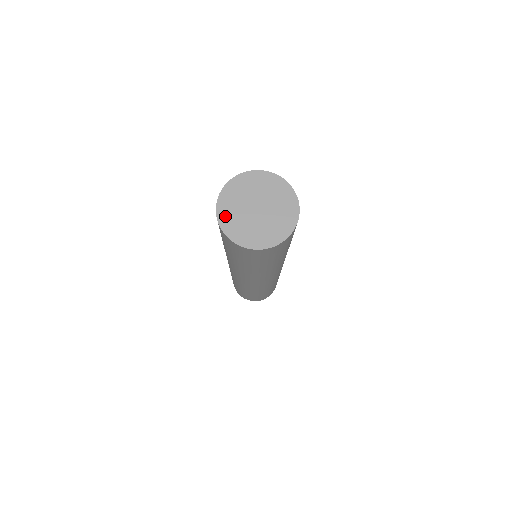
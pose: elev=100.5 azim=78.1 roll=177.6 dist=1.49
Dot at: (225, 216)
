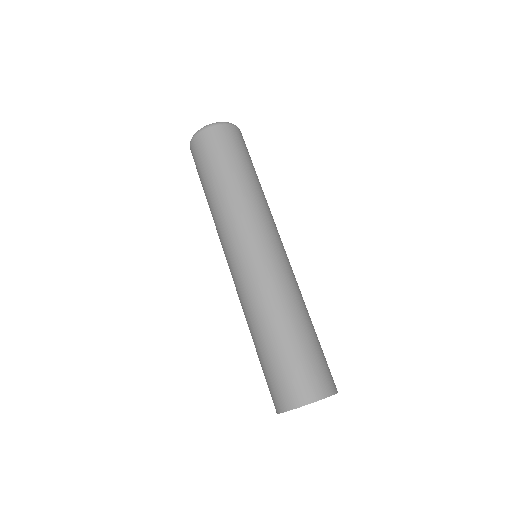
Dot at: occluded
